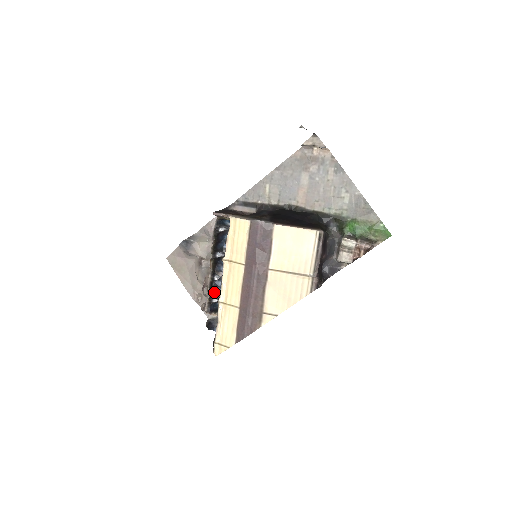
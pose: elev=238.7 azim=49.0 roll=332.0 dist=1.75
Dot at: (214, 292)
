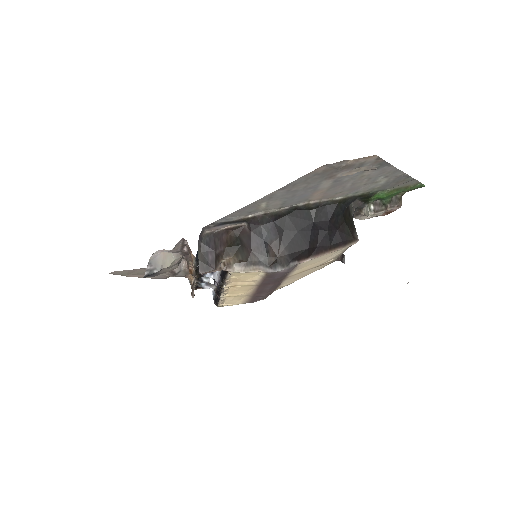
Dot at: occluded
